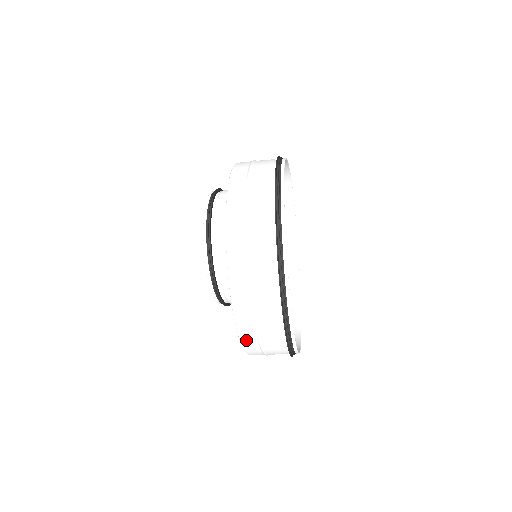
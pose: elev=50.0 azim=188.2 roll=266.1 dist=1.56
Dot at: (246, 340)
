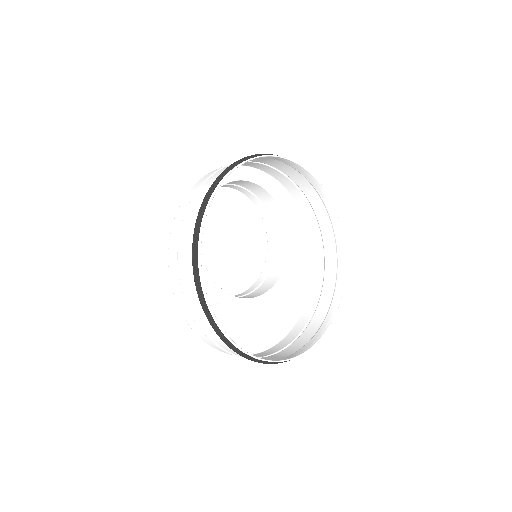
Dot at: (272, 349)
